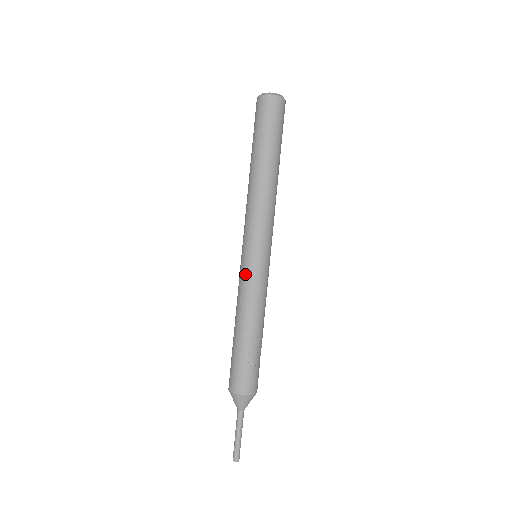
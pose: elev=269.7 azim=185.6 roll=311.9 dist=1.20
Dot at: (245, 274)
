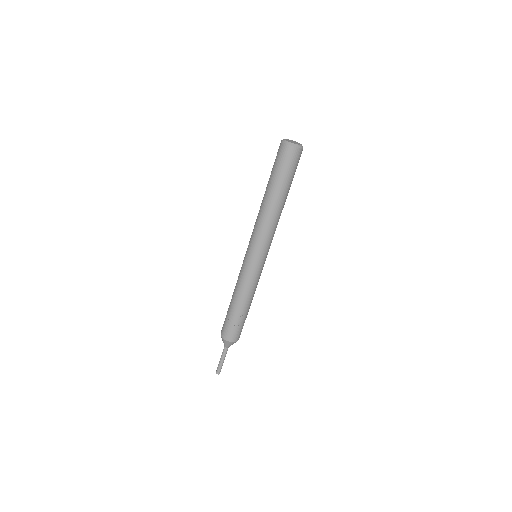
Dot at: (242, 265)
